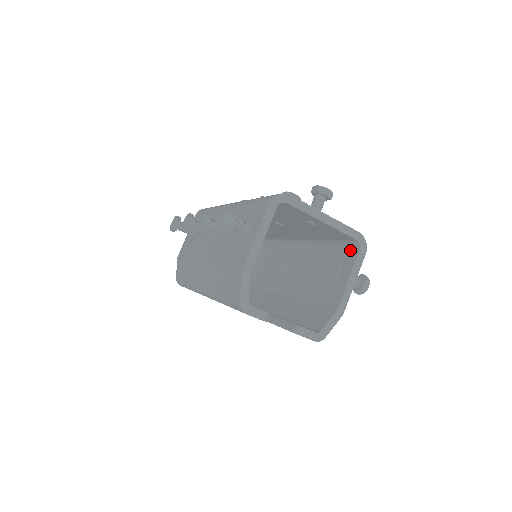
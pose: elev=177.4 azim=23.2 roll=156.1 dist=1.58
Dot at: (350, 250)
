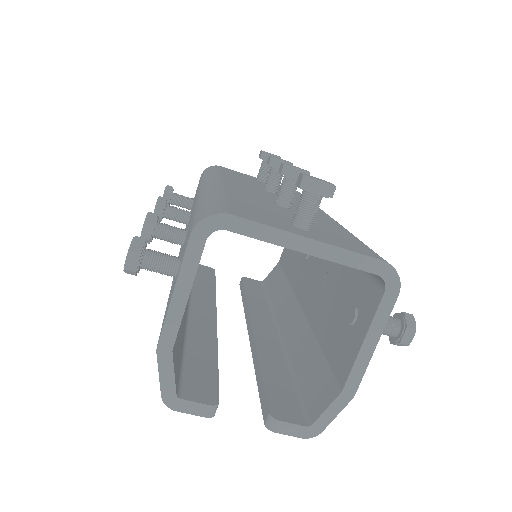
Dot at: (373, 283)
